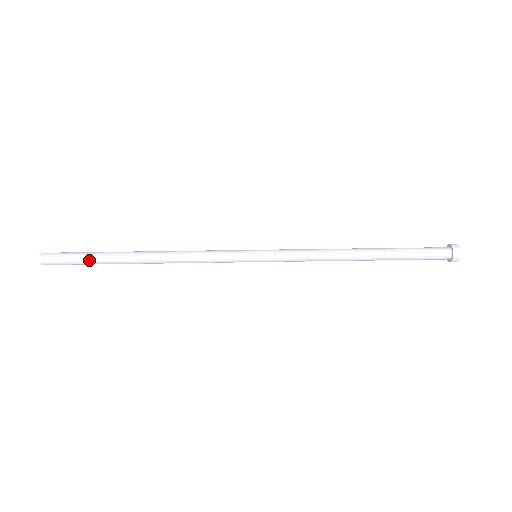
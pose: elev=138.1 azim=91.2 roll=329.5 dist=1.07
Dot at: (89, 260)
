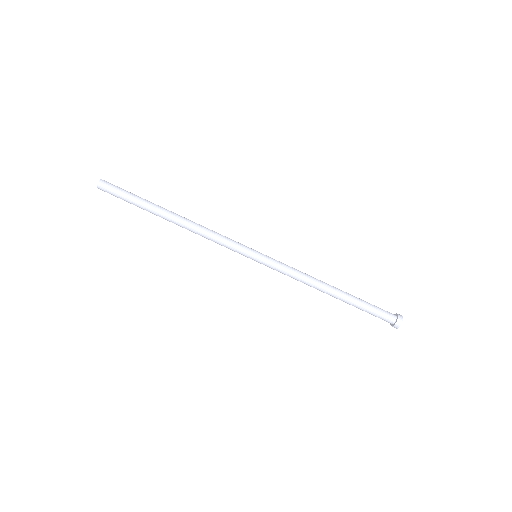
Dot at: (133, 202)
